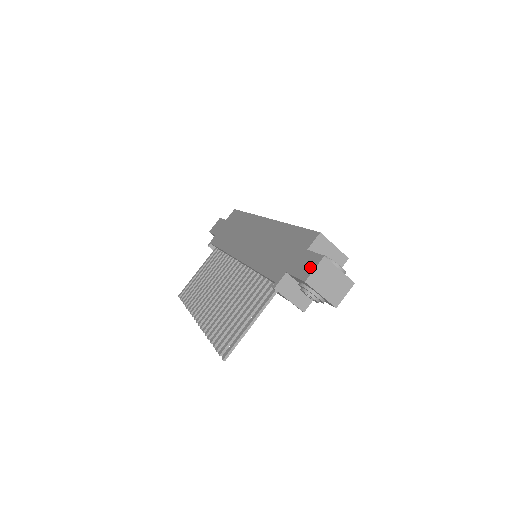
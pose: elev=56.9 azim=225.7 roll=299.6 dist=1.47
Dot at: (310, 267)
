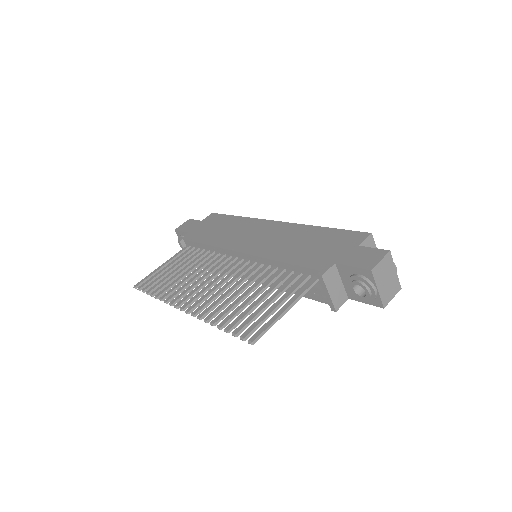
Dot at: (373, 259)
